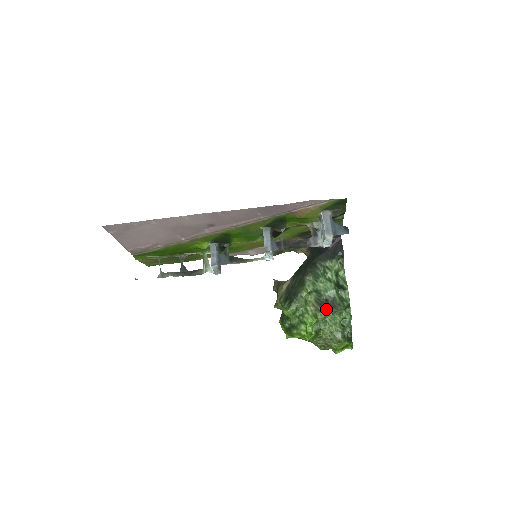
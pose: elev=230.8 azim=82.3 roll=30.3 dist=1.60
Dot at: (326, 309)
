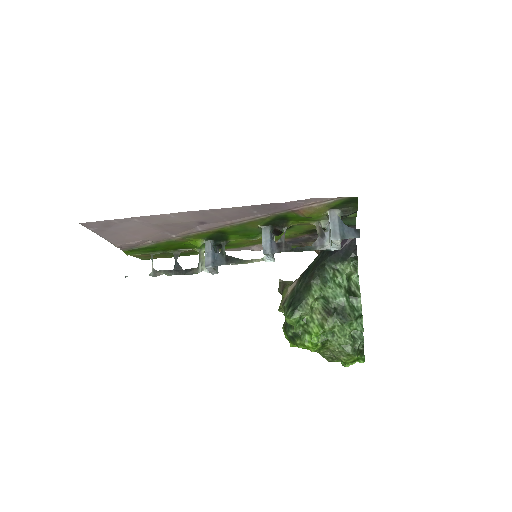
Dot at: (334, 318)
